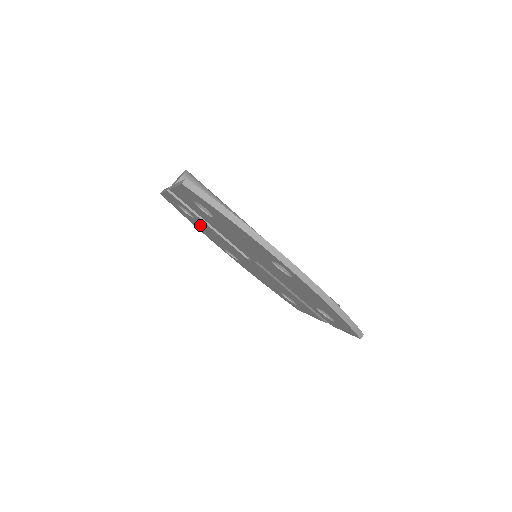
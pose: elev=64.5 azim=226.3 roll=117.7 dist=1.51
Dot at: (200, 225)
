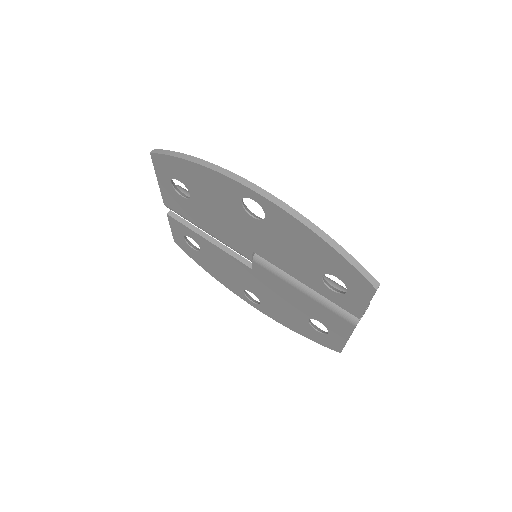
Dot at: (210, 260)
